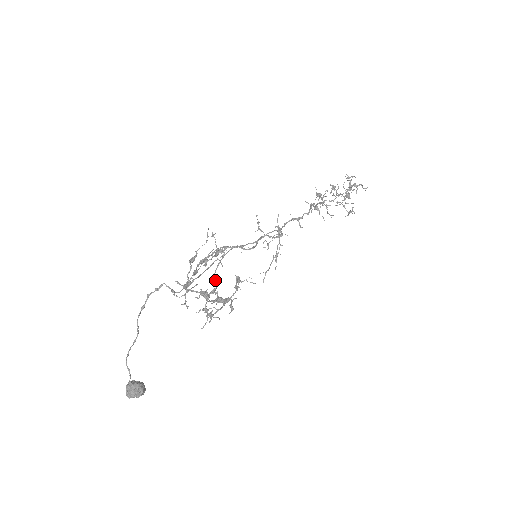
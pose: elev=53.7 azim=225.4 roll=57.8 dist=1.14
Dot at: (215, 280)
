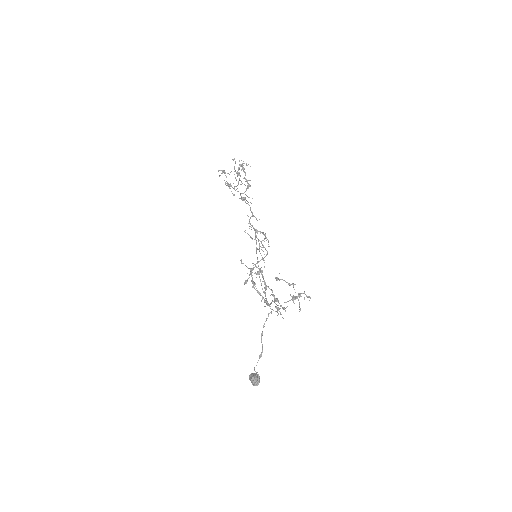
Dot at: (269, 288)
